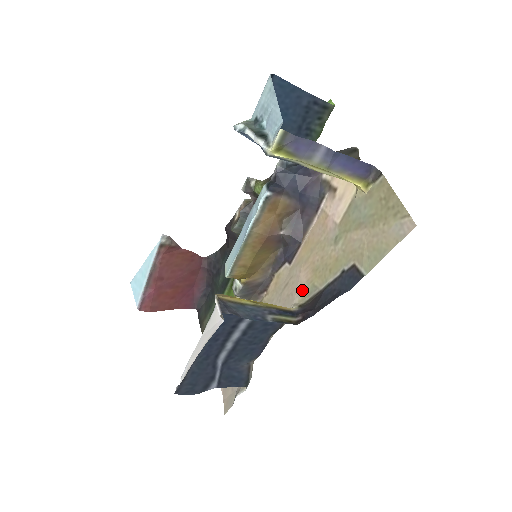
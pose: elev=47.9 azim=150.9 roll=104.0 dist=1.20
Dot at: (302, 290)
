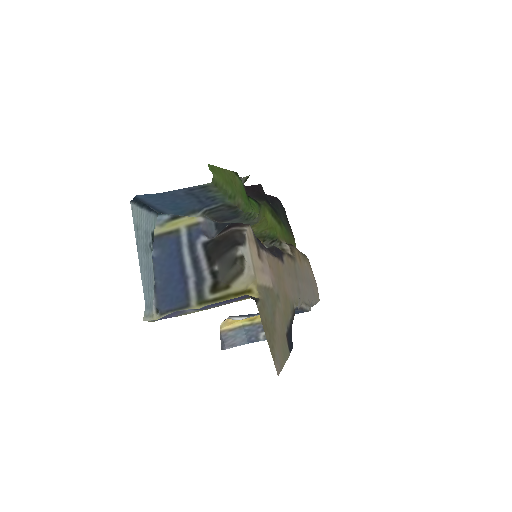
Dot at: (290, 298)
